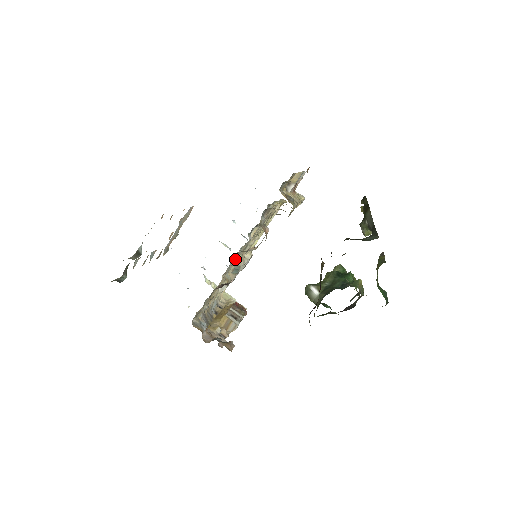
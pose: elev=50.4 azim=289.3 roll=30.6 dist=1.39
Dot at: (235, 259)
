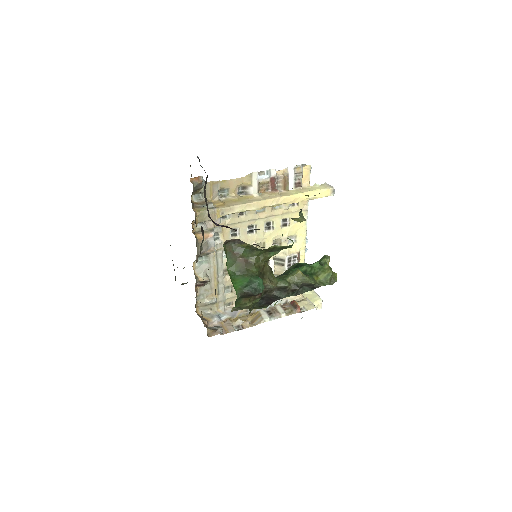
Dot at: (210, 261)
